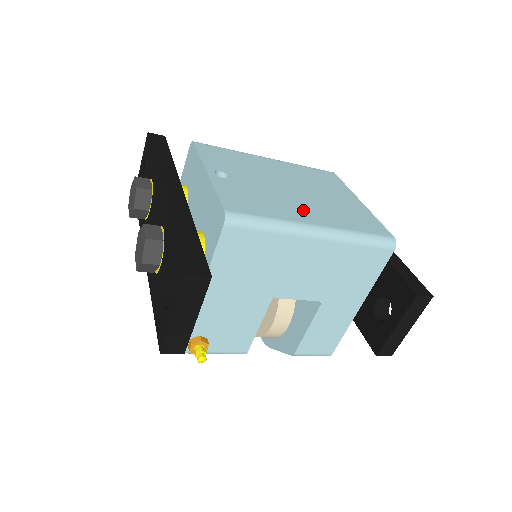
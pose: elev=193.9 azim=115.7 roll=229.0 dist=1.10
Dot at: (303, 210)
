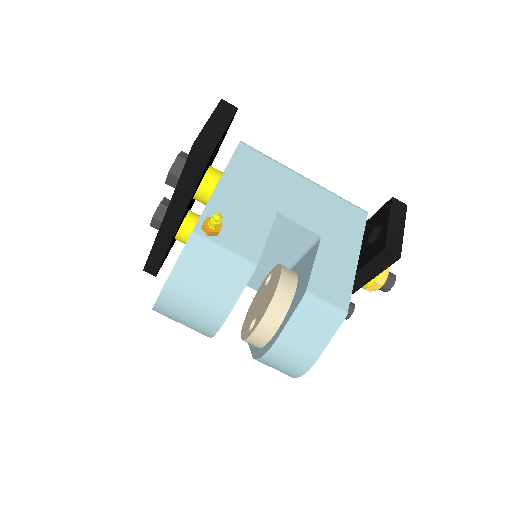
Dot at: occluded
